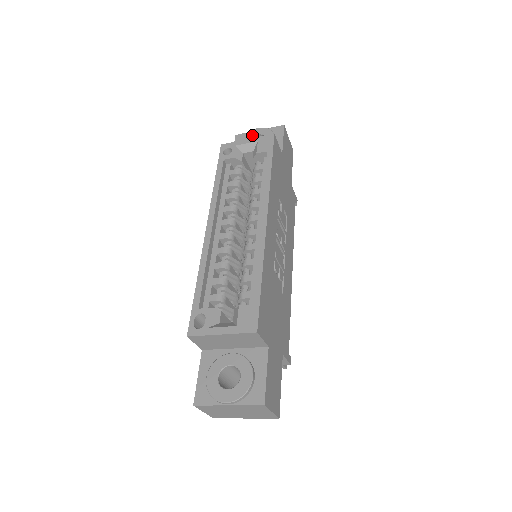
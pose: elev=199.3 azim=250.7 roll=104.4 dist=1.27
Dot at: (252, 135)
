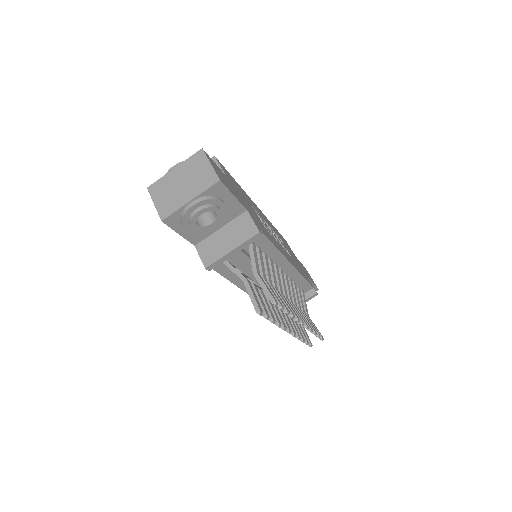
Dot at: occluded
